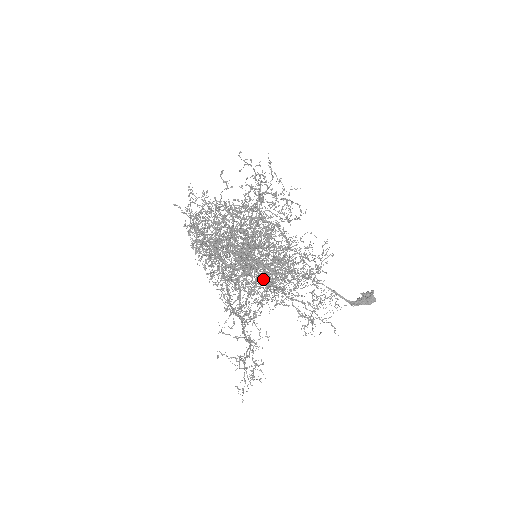
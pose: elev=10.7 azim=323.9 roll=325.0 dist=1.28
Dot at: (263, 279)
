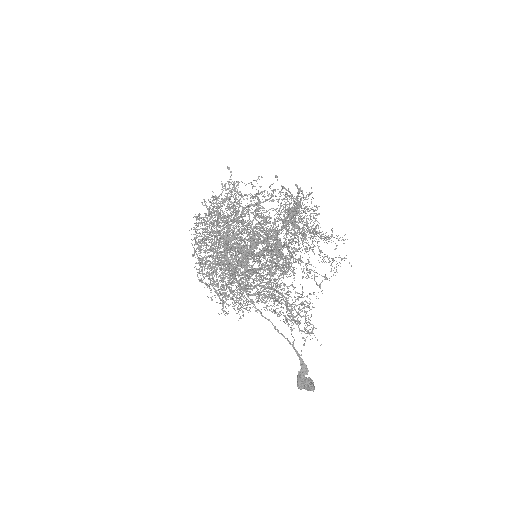
Dot at: occluded
